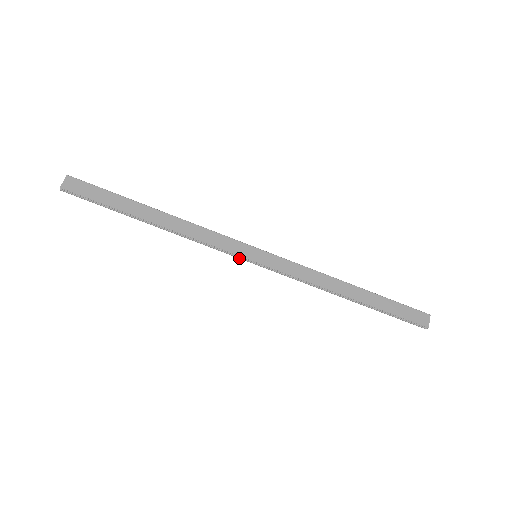
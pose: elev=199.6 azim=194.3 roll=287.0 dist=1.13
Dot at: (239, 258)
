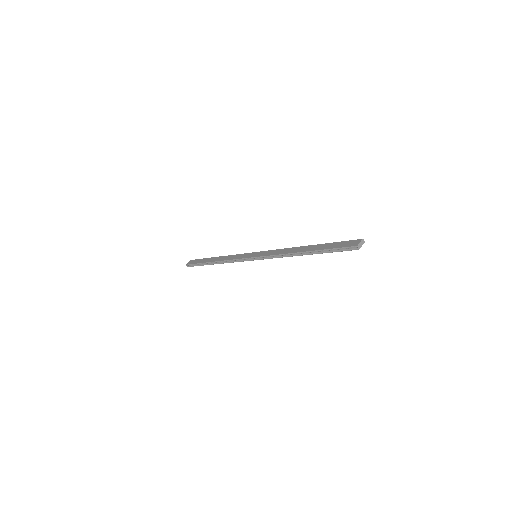
Dot at: occluded
